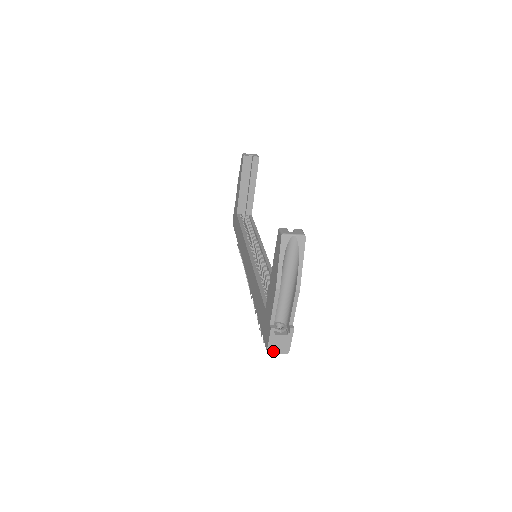
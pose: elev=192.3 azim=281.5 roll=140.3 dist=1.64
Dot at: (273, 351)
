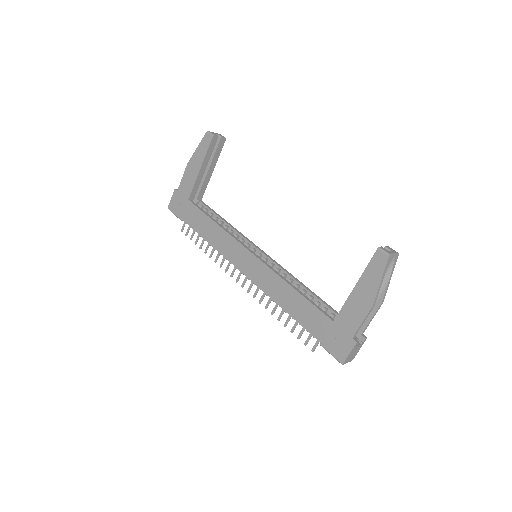
Dot at: (346, 362)
